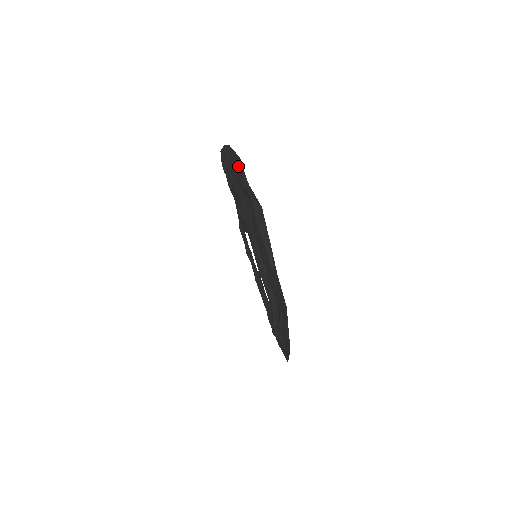
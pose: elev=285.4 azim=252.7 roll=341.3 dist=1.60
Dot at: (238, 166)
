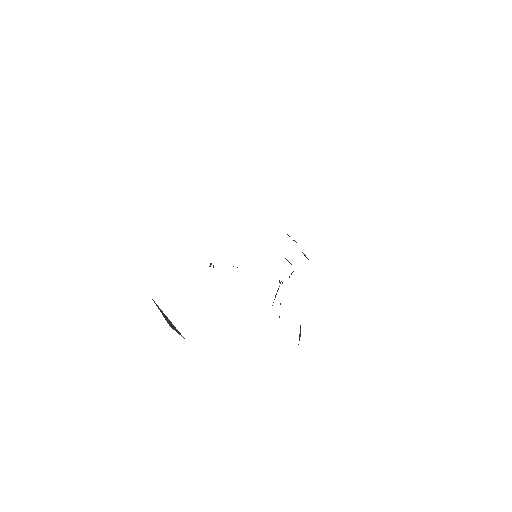
Dot at: occluded
